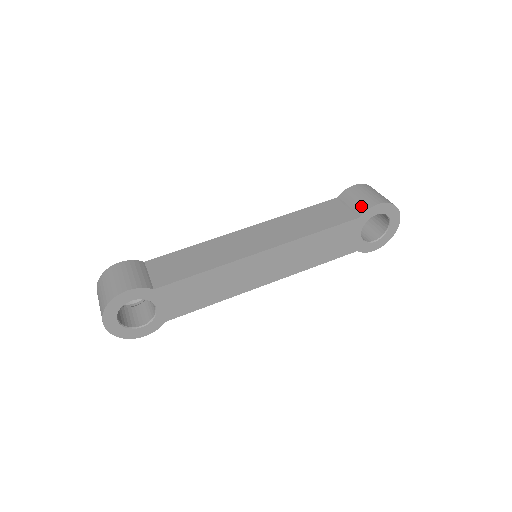
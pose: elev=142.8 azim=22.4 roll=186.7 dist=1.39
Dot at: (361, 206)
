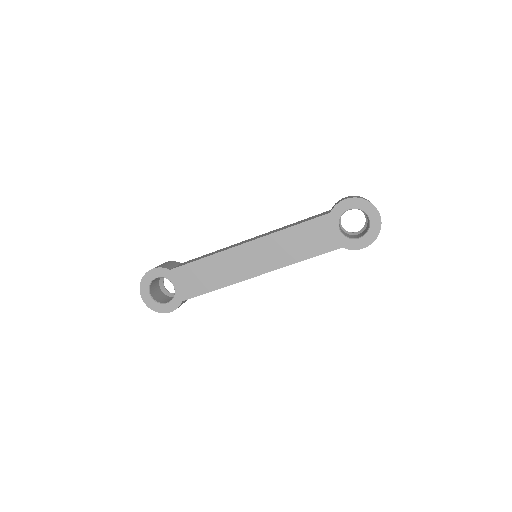
Dot at: occluded
